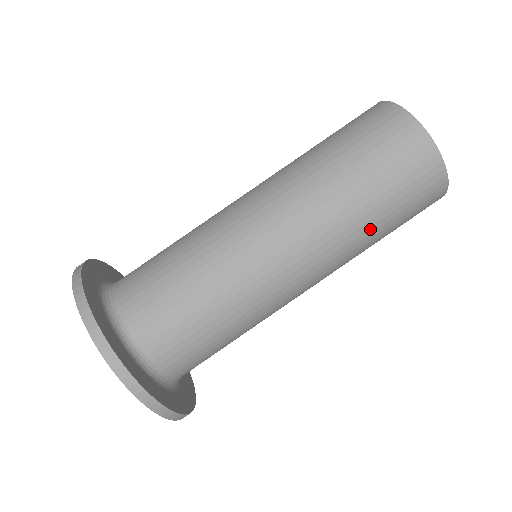
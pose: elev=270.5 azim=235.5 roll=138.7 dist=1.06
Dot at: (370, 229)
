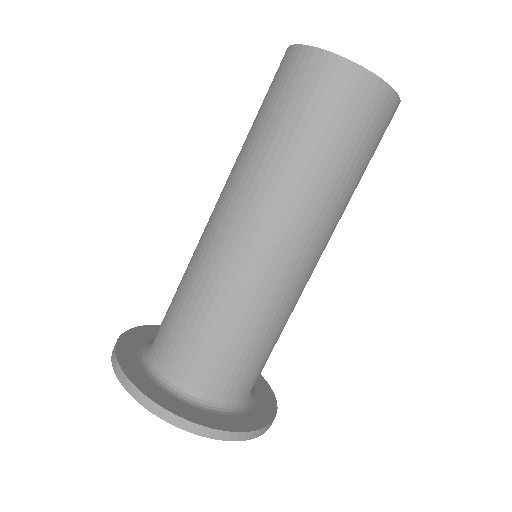
Dot at: occluded
